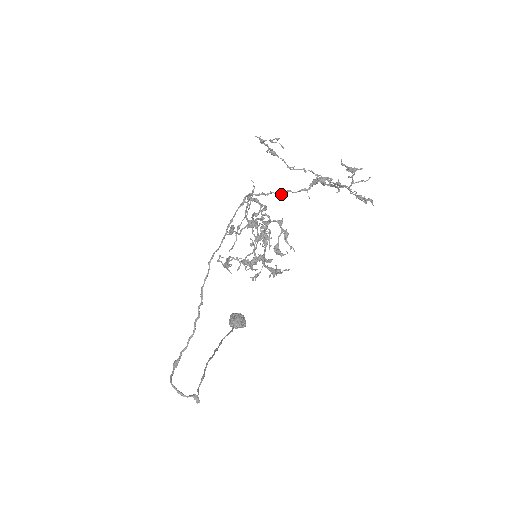
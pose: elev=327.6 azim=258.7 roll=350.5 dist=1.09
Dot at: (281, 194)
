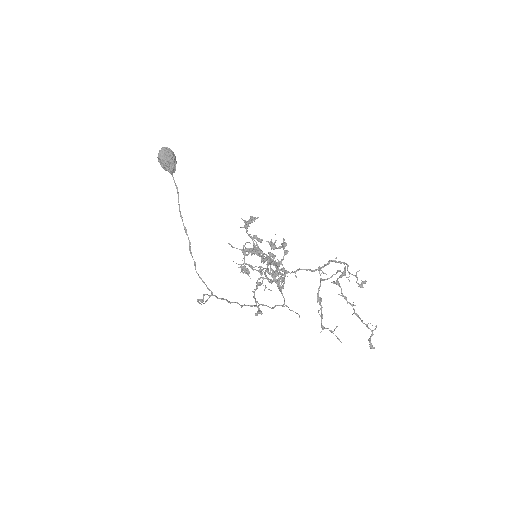
Dot at: occluded
